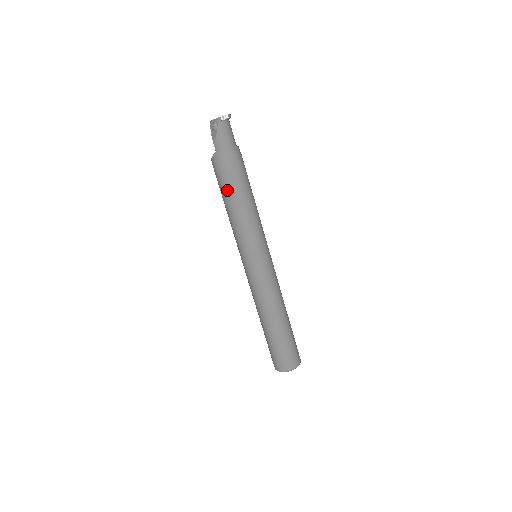
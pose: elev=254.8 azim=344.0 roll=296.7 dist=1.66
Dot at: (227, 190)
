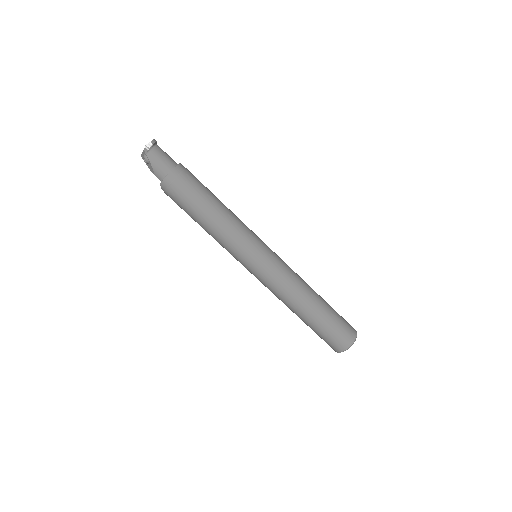
Dot at: (191, 211)
